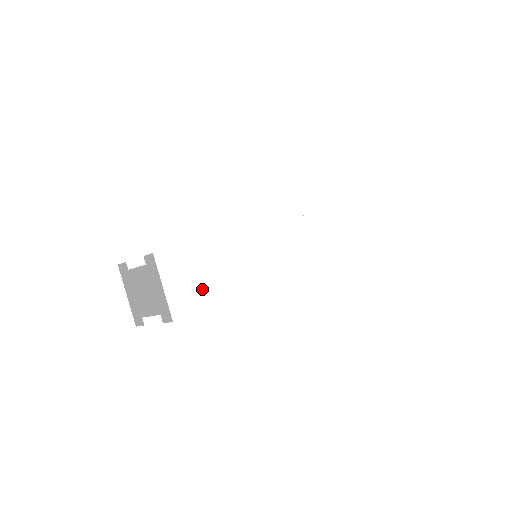
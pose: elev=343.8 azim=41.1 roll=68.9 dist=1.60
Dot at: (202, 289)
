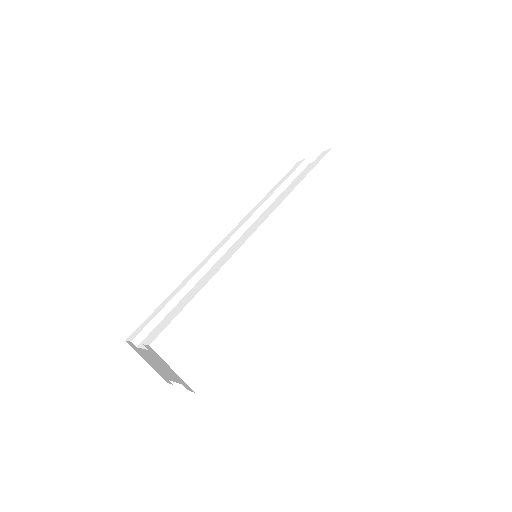
Dot at: (211, 344)
